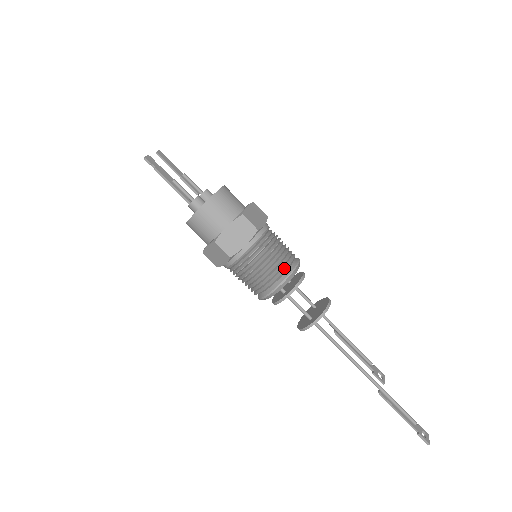
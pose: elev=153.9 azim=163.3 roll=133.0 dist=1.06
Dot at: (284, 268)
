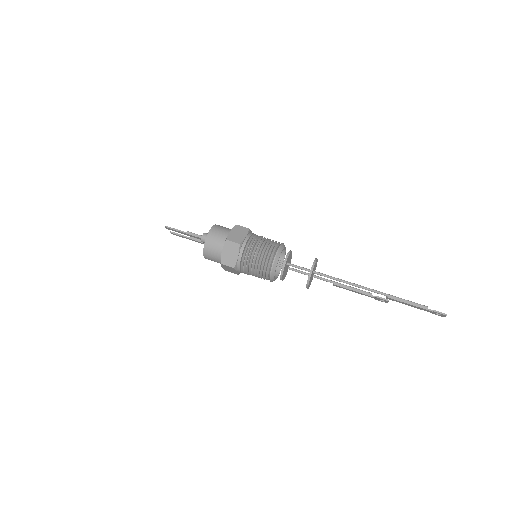
Dot at: (276, 244)
